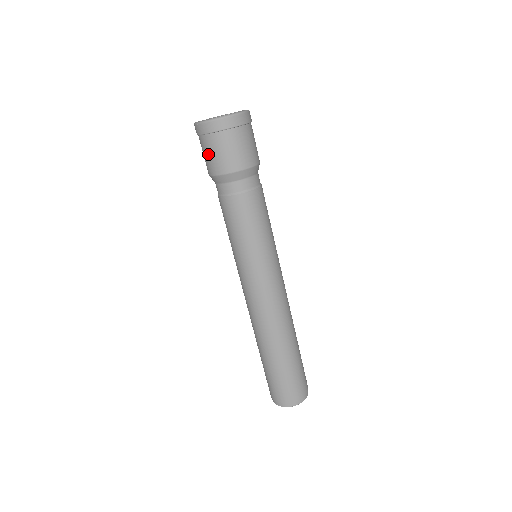
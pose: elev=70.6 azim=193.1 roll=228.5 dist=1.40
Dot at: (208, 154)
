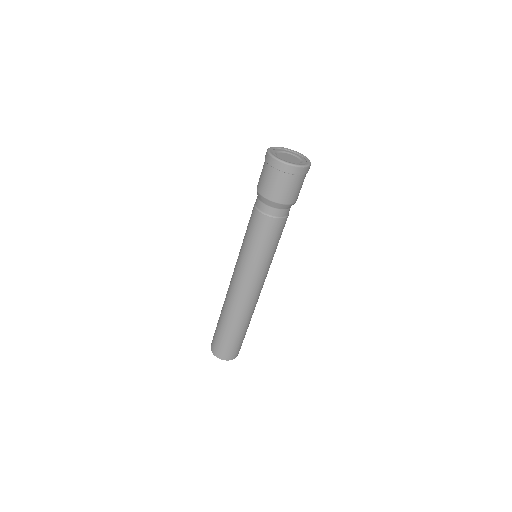
Dot at: (262, 175)
